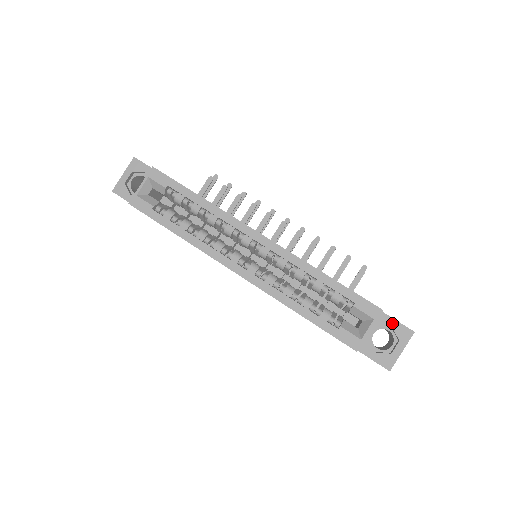
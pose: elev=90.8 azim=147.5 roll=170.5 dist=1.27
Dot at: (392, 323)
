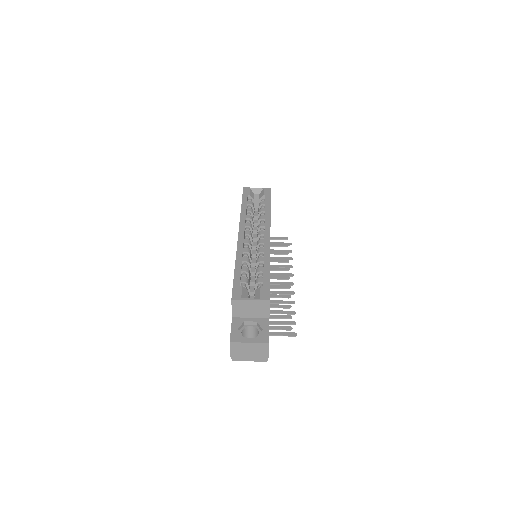
Dot at: (266, 328)
